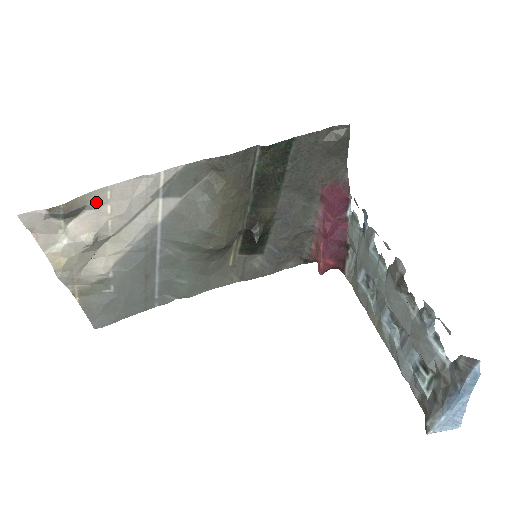
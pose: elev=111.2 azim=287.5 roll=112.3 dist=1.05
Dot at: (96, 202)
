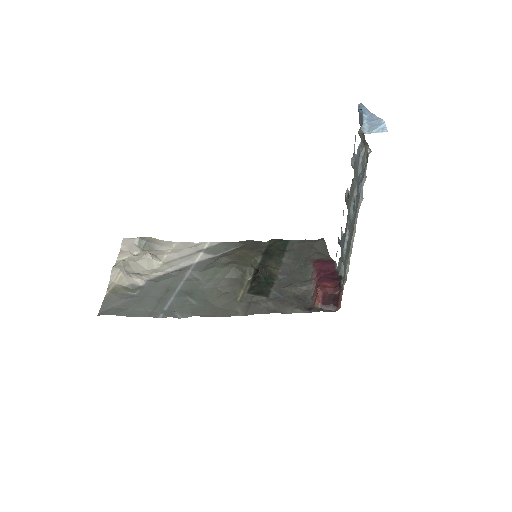
Dot at: (165, 246)
